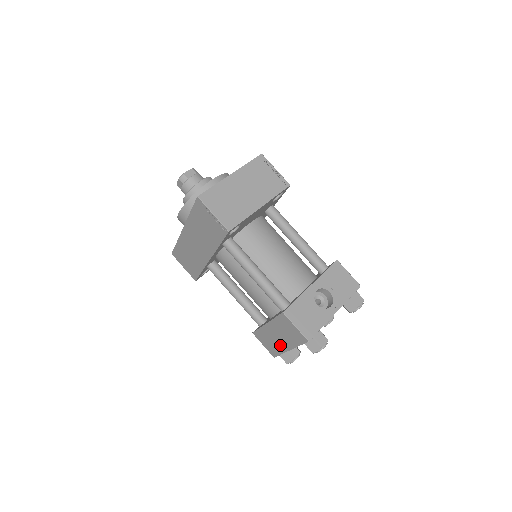
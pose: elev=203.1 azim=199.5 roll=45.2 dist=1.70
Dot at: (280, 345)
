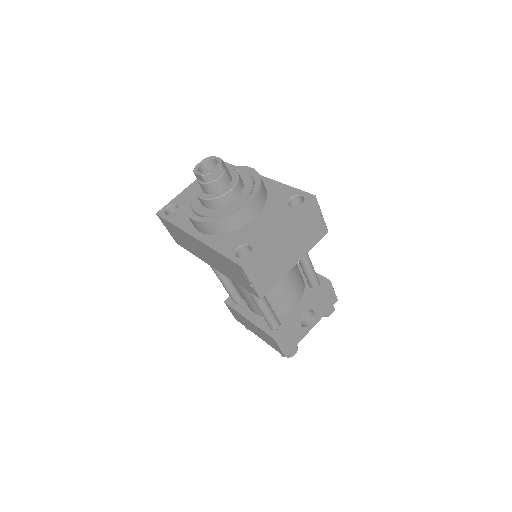
Dot at: (251, 329)
